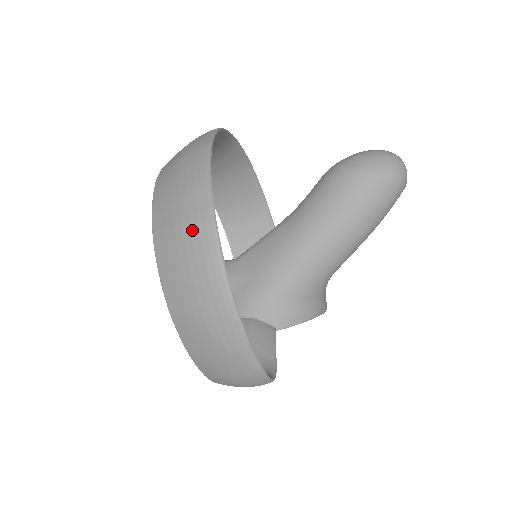
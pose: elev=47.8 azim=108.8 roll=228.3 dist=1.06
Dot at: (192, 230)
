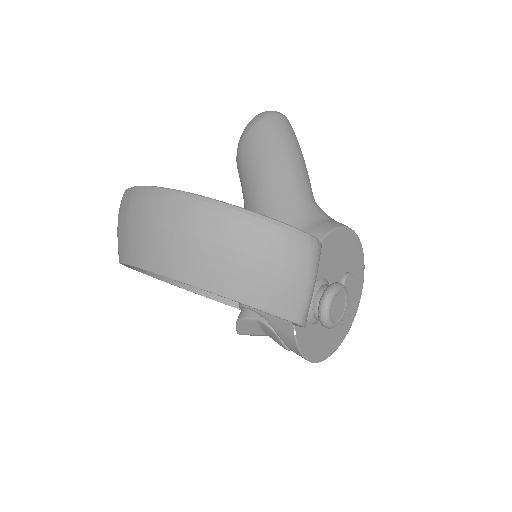
Dot at: (131, 210)
